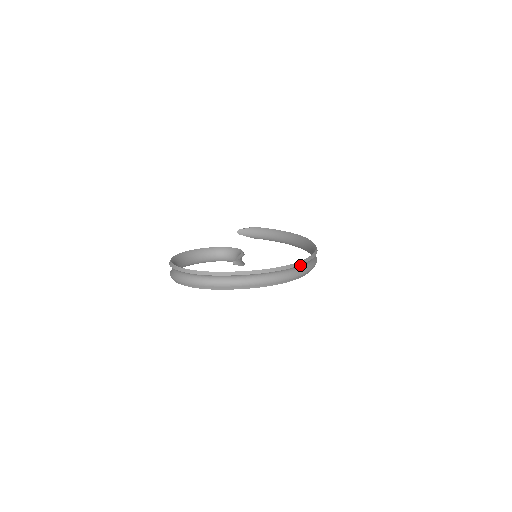
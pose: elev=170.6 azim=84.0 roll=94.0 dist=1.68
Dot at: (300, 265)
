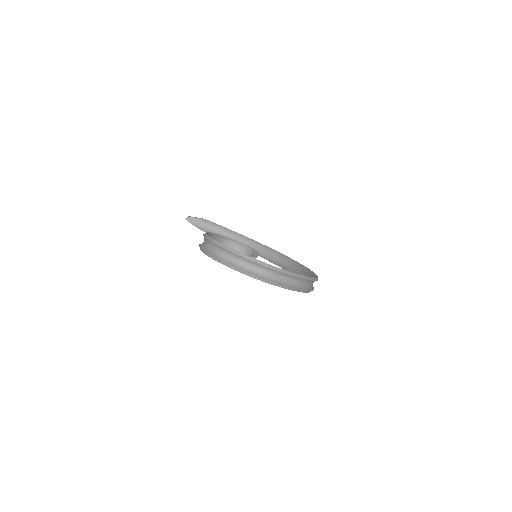
Dot at: occluded
